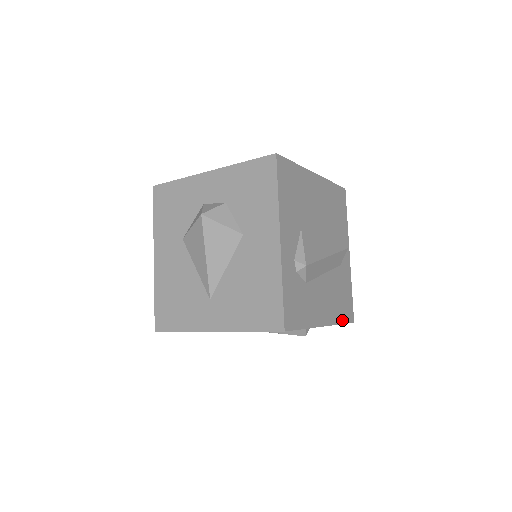
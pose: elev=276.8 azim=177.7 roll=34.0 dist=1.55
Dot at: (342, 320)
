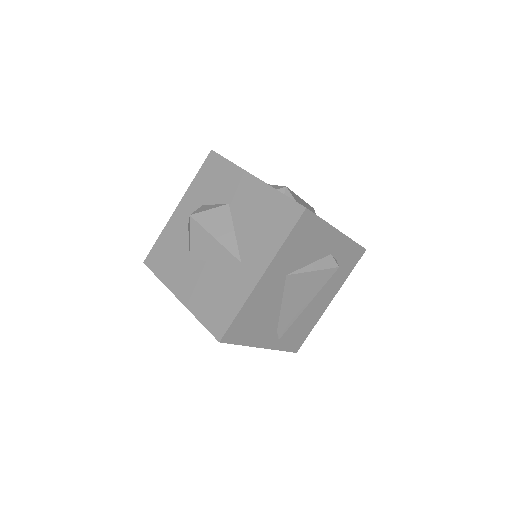
Dot at: occluded
